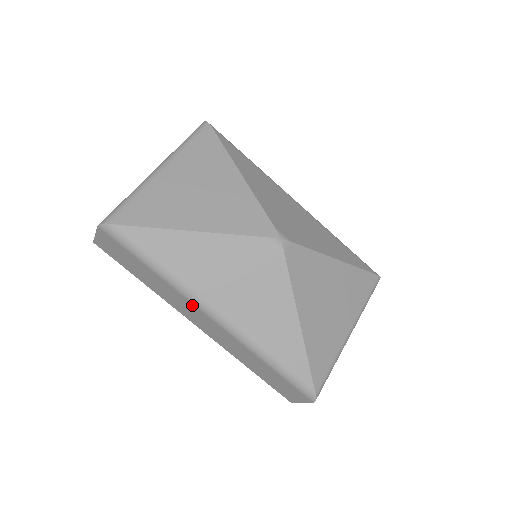
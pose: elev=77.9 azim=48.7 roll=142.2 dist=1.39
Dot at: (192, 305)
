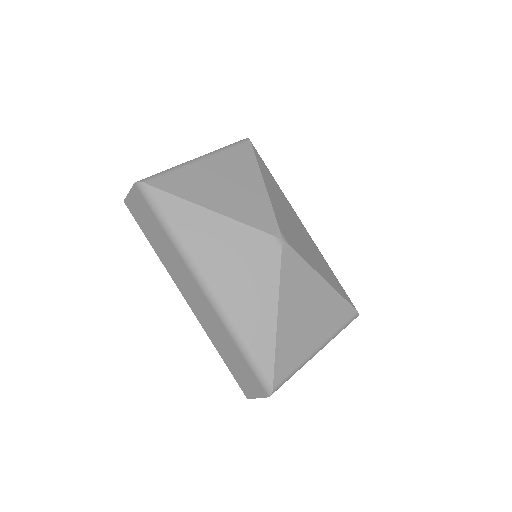
Dot at: (190, 274)
